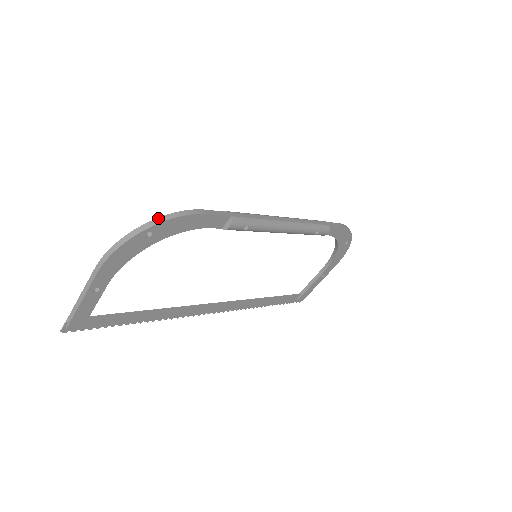
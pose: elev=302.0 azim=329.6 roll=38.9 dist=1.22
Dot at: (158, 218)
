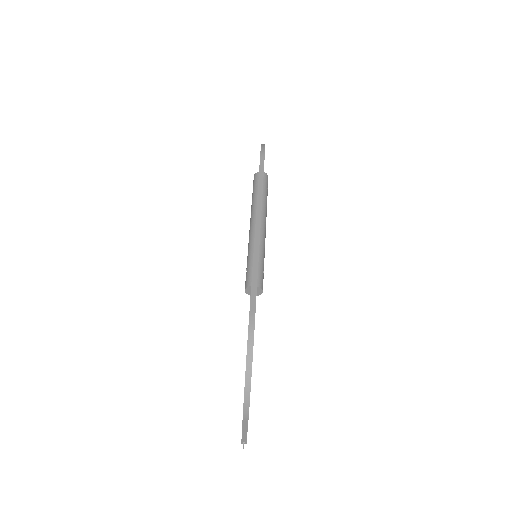
Dot at: (247, 361)
